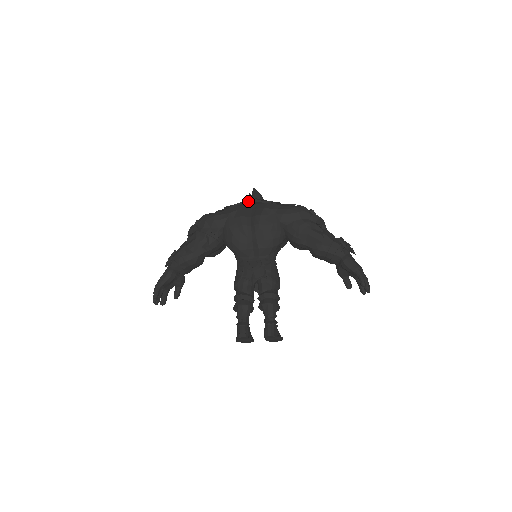
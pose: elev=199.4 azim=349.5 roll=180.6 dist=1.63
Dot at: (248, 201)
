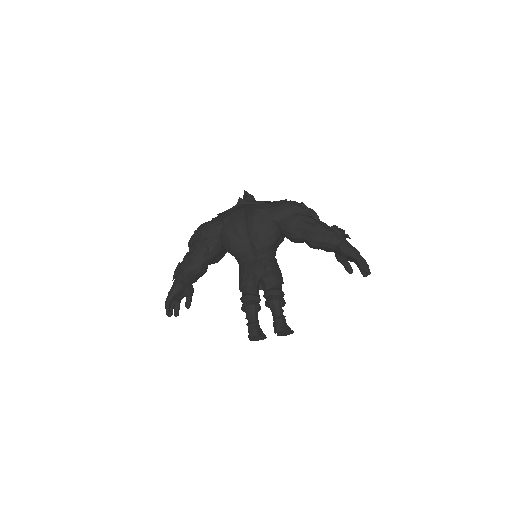
Dot at: (239, 205)
